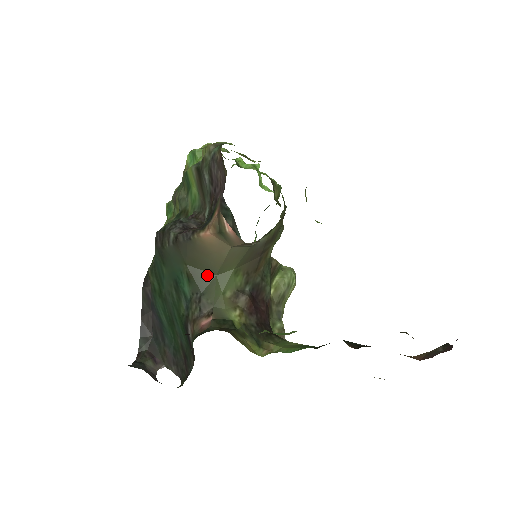
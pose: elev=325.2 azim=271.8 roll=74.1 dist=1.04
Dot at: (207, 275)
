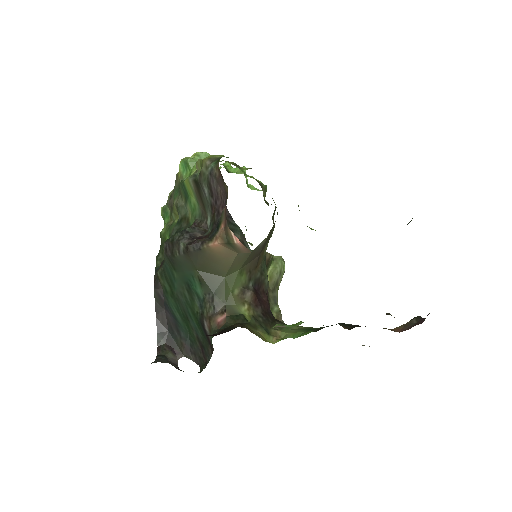
Dot at: (217, 278)
